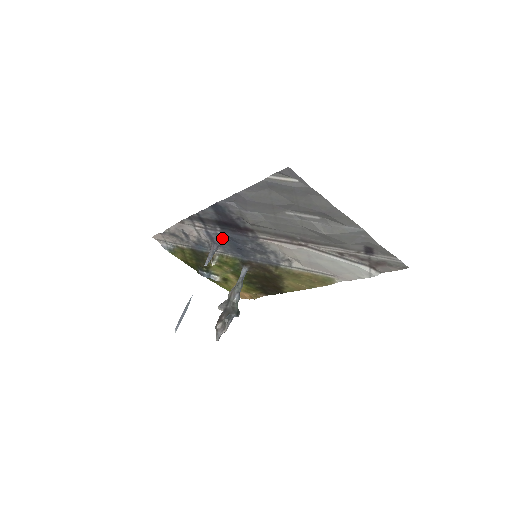
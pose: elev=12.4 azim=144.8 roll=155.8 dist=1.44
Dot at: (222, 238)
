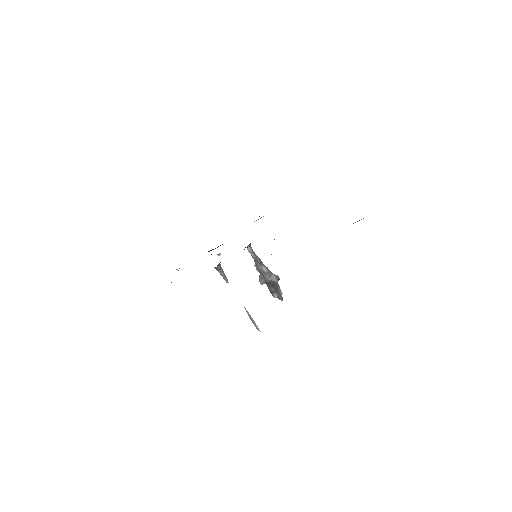
Dot at: occluded
